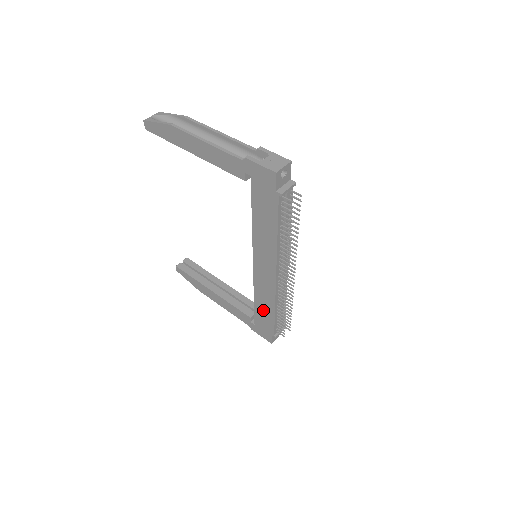
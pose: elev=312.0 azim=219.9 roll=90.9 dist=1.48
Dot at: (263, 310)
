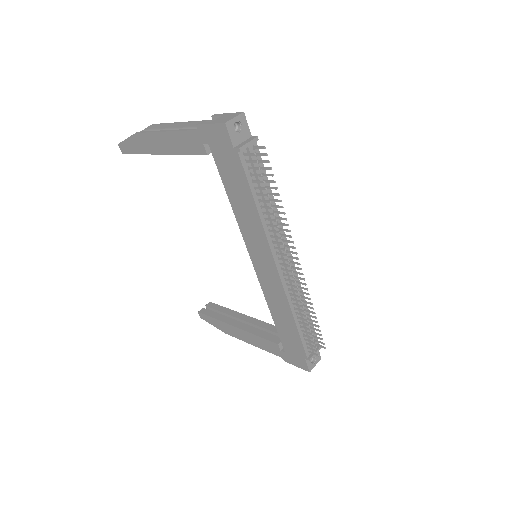
Dot at: (284, 325)
